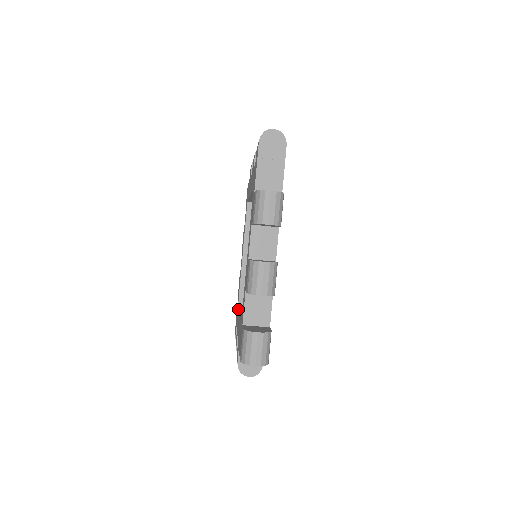
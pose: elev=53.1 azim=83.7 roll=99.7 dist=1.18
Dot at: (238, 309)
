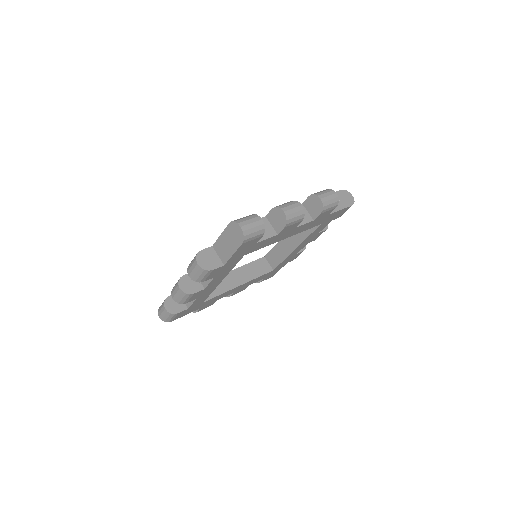
Dot at: occluded
